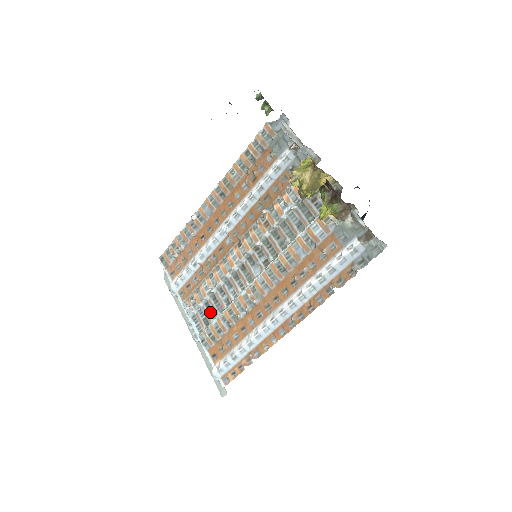
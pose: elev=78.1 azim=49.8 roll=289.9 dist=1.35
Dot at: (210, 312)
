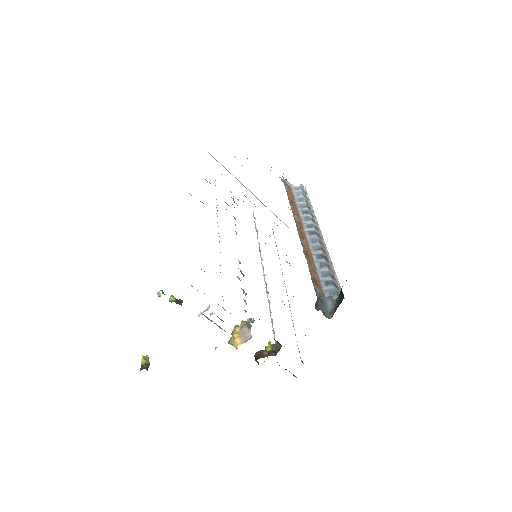
Dot at: occluded
